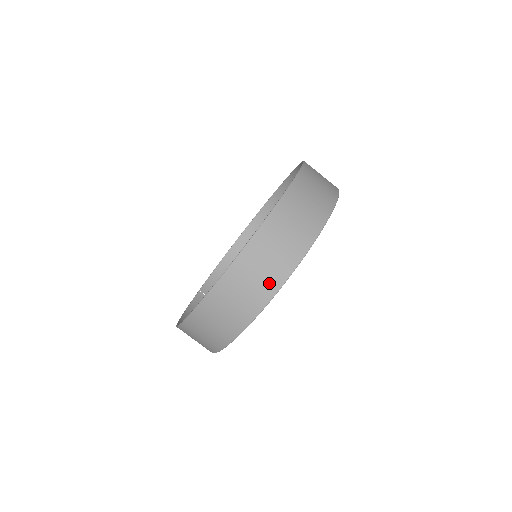
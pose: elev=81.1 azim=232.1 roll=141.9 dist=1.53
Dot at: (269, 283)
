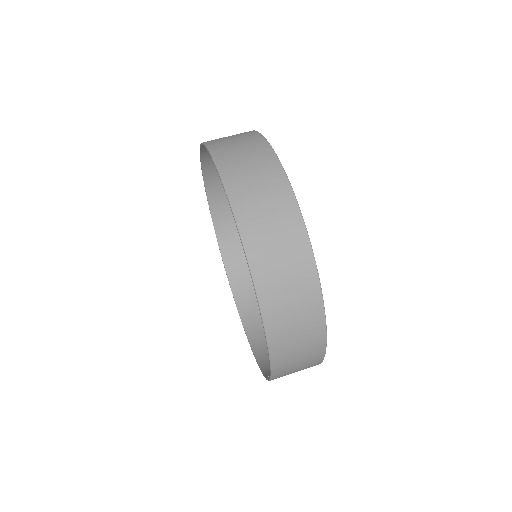
Dot at: (259, 151)
